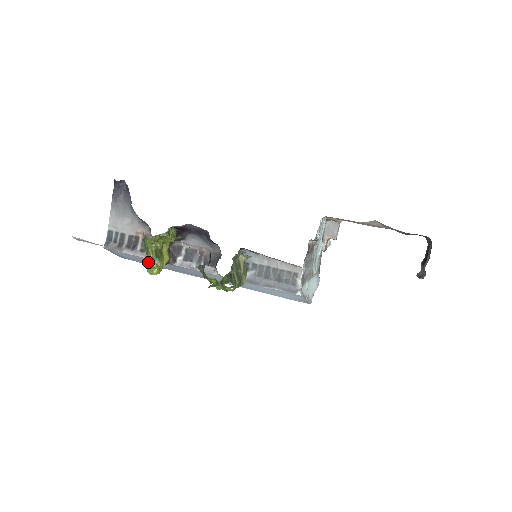
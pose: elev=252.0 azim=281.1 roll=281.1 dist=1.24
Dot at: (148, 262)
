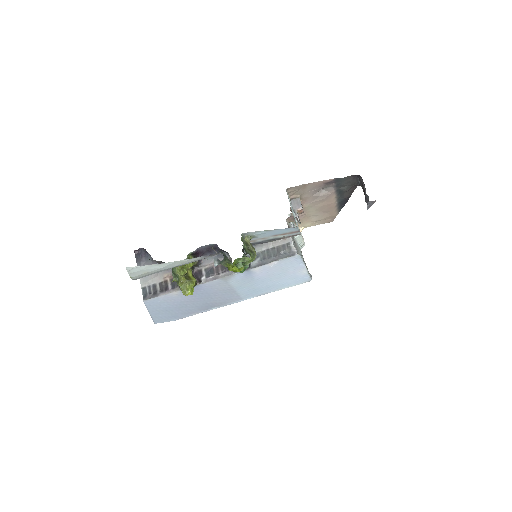
Dot at: (182, 286)
